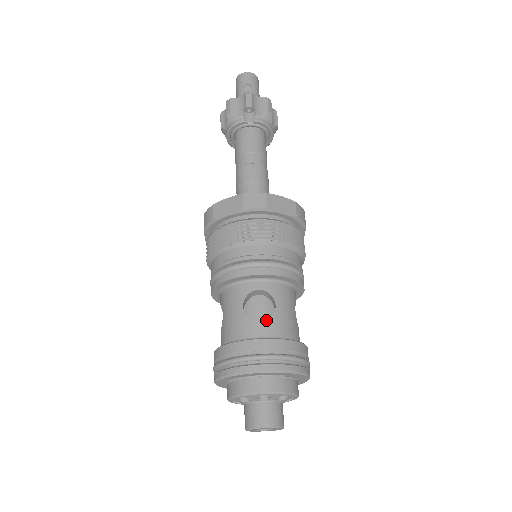
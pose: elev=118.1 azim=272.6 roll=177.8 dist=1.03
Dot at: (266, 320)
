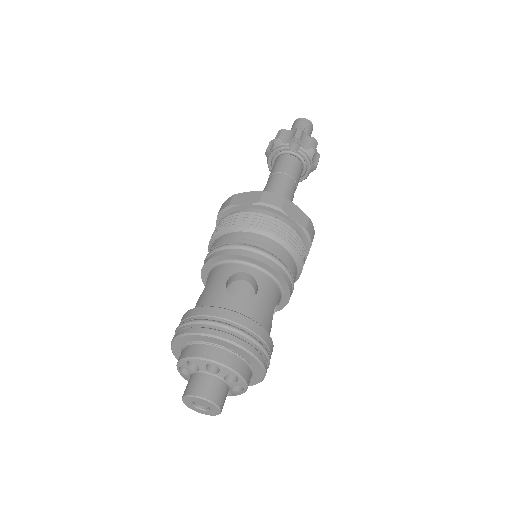
Dot at: (243, 299)
